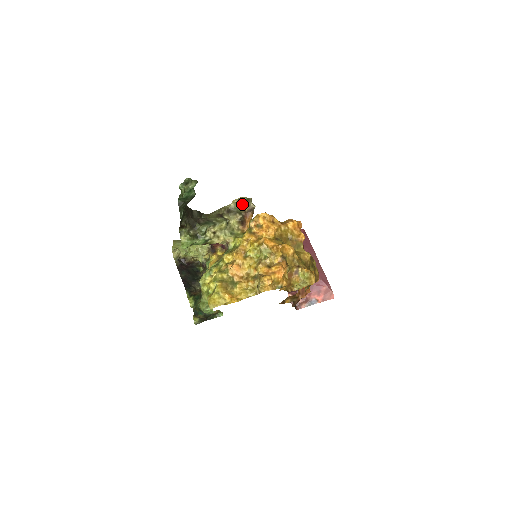
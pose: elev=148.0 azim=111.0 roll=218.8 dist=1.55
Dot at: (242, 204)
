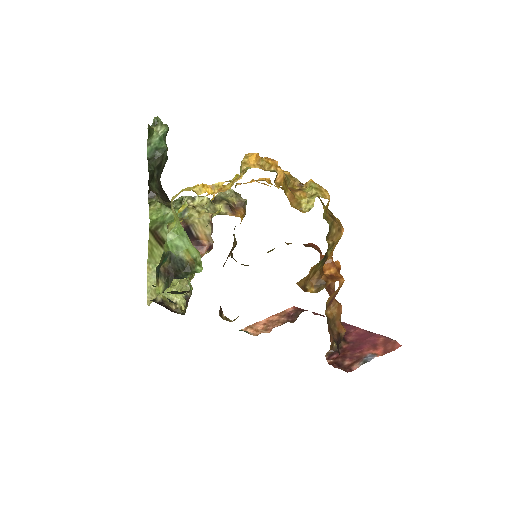
Dot at: (229, 196)
